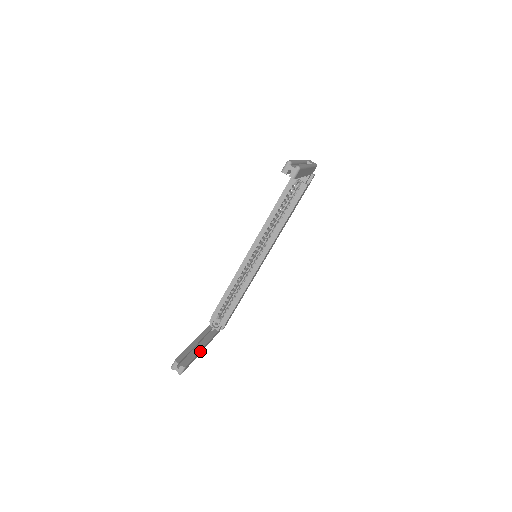
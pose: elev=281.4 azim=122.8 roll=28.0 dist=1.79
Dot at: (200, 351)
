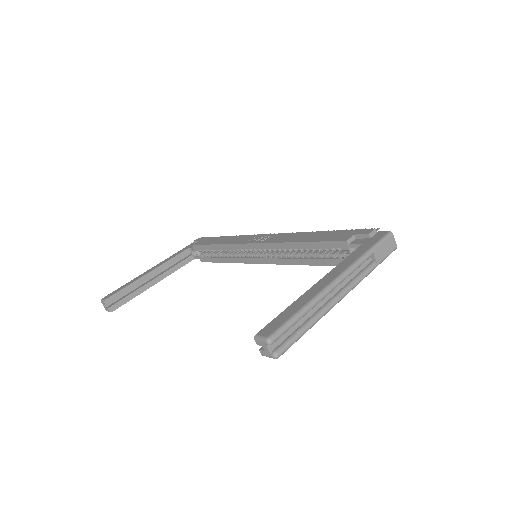
Dot at: (149, 286)
